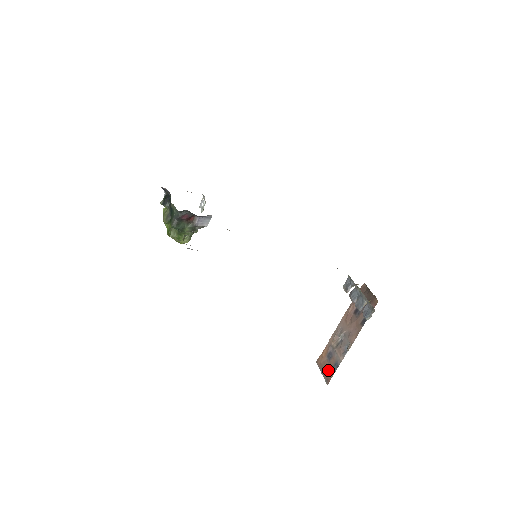
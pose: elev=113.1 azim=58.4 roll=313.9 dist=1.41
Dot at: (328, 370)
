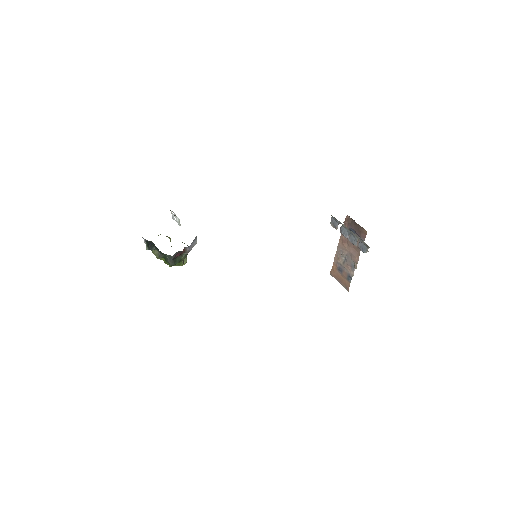
Dot at: (344, 281)
